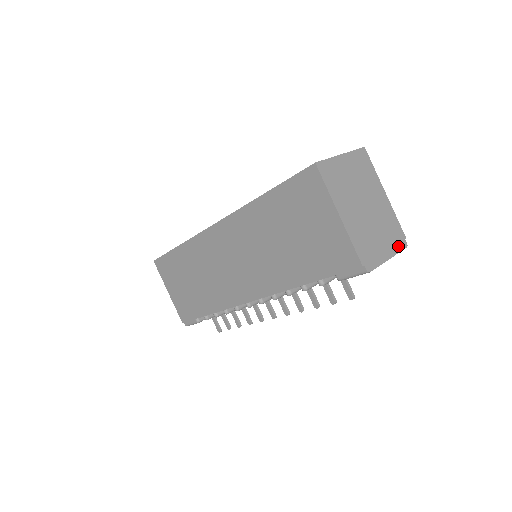
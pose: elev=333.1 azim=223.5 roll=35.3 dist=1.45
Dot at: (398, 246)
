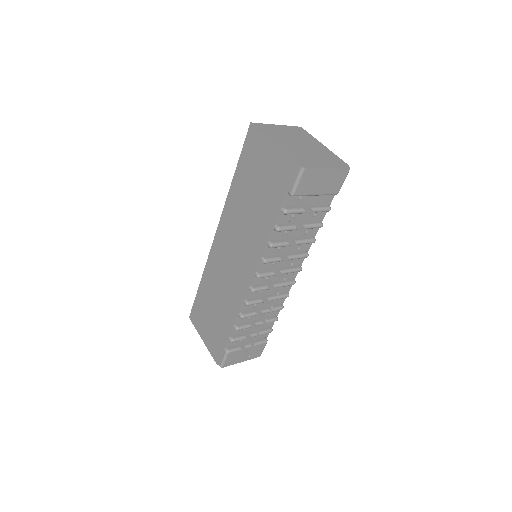
Dot at: (339, 166)
